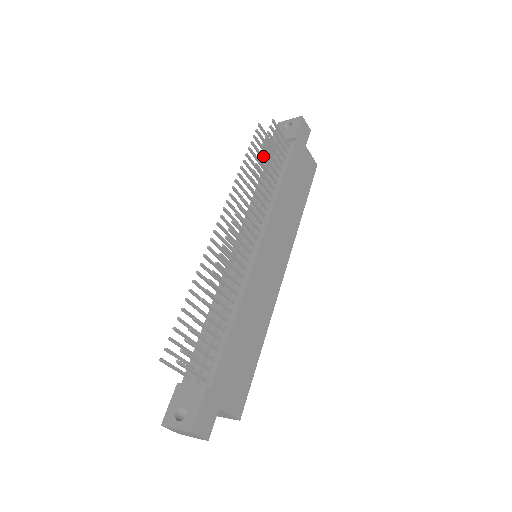
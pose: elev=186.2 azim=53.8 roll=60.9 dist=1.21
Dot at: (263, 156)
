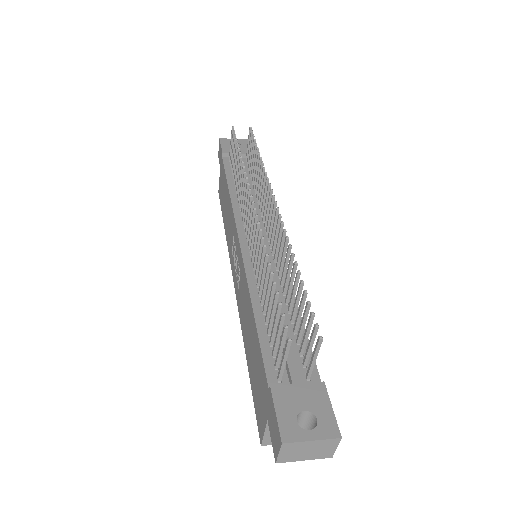
Dot at: (256, 155)
